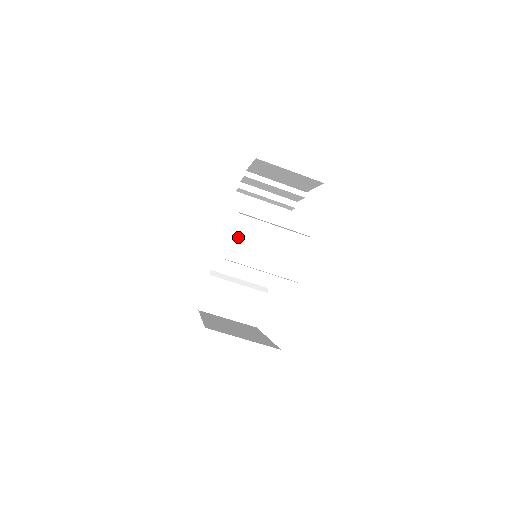
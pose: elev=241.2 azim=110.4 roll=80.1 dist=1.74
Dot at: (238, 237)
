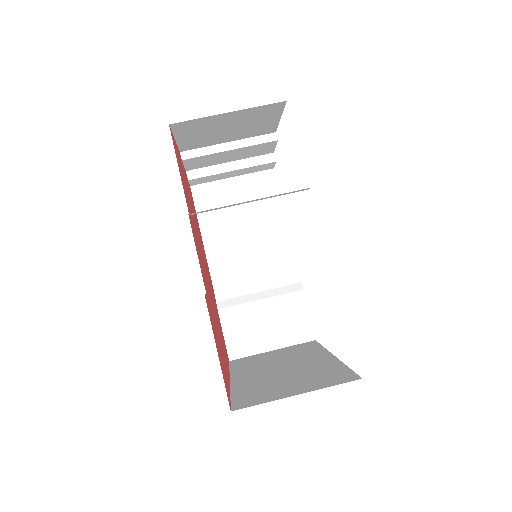
Dot at: (226, 241)
